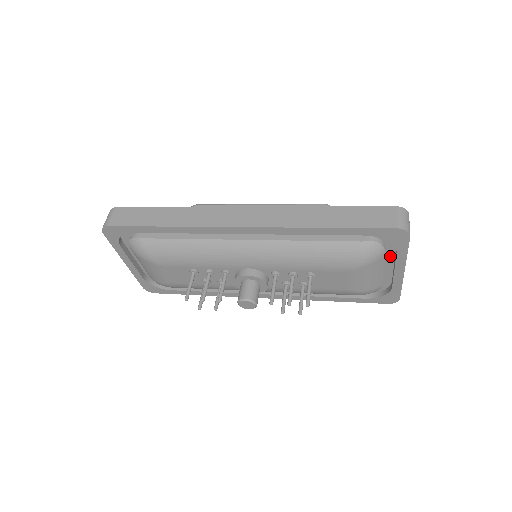
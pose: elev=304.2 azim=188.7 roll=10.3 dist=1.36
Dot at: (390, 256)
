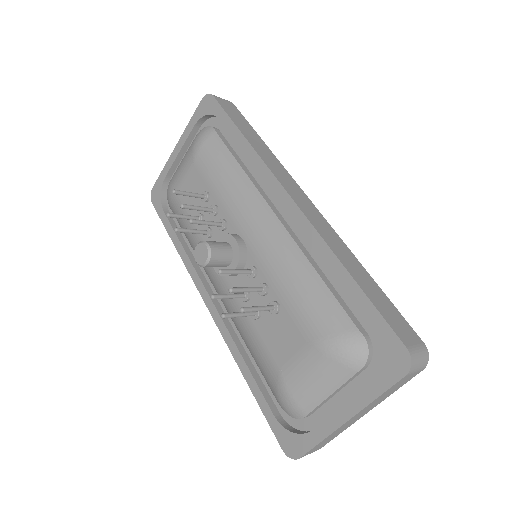
Dot at: (356, 388)
